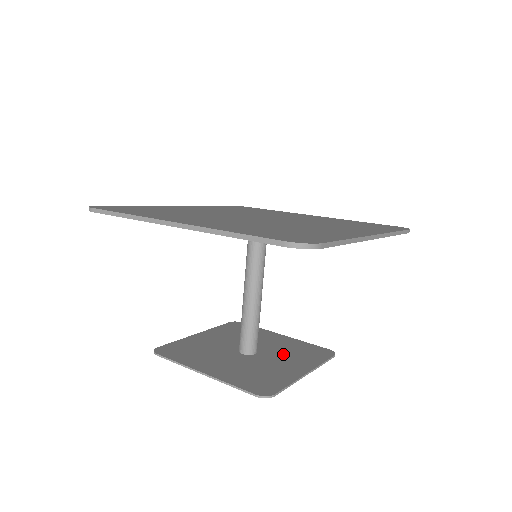
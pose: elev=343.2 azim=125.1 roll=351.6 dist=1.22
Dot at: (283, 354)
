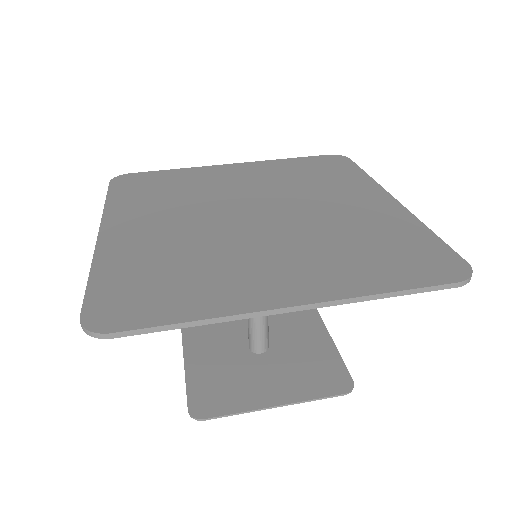
Dot at: (285, 327)
